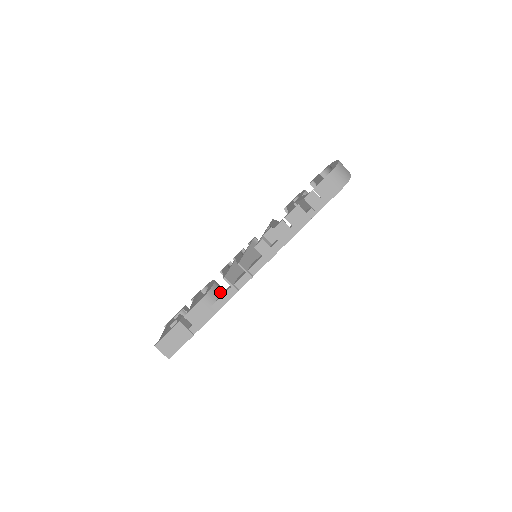
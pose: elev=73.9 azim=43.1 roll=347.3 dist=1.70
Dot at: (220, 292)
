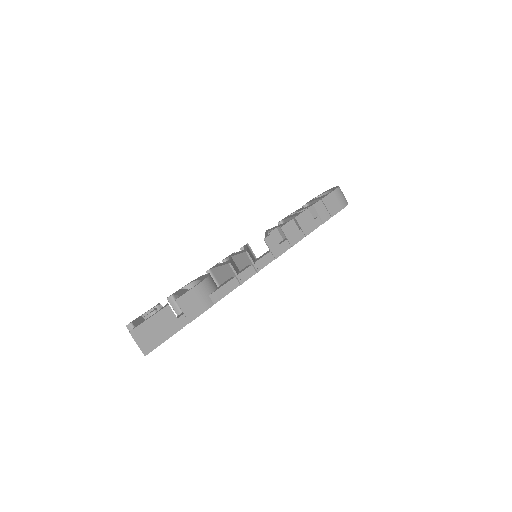
Dot at: (216, 285)
